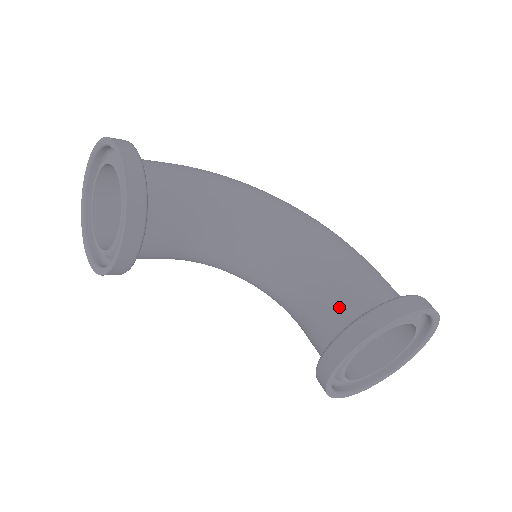
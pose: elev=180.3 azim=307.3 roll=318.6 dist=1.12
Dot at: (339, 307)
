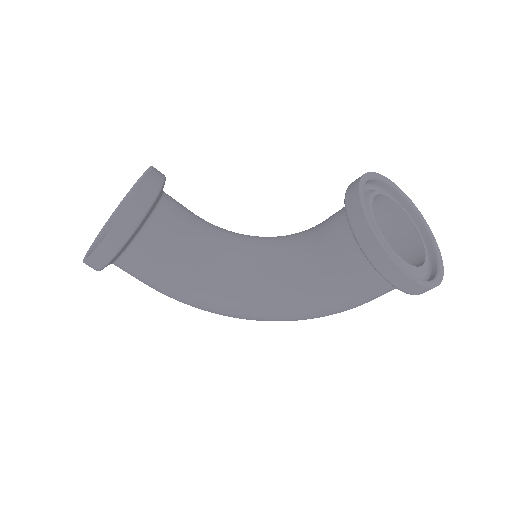
Dot at: occluded
